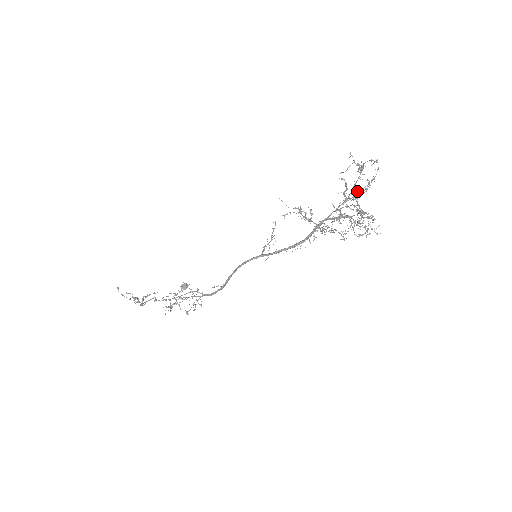
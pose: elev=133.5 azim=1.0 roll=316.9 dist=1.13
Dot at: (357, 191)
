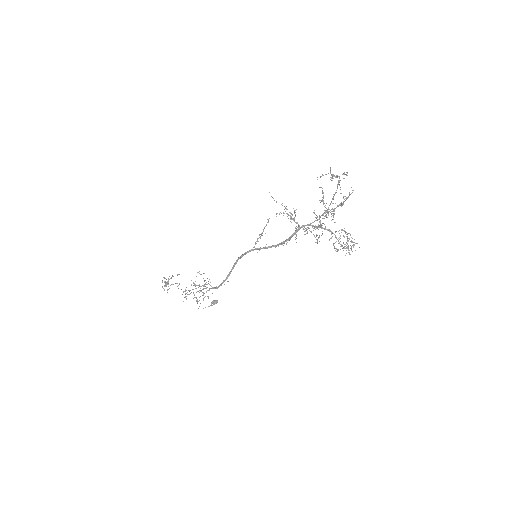
Dot at: occluded
